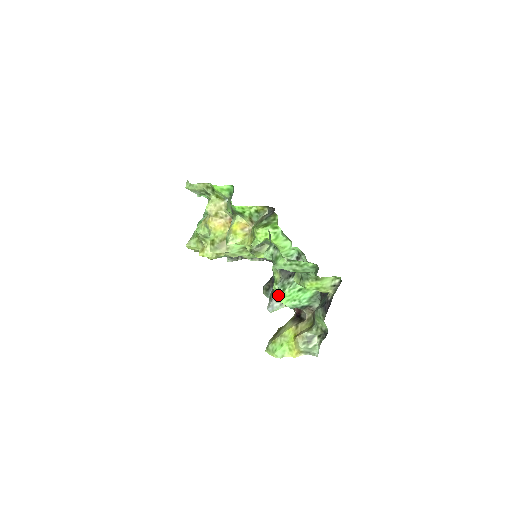
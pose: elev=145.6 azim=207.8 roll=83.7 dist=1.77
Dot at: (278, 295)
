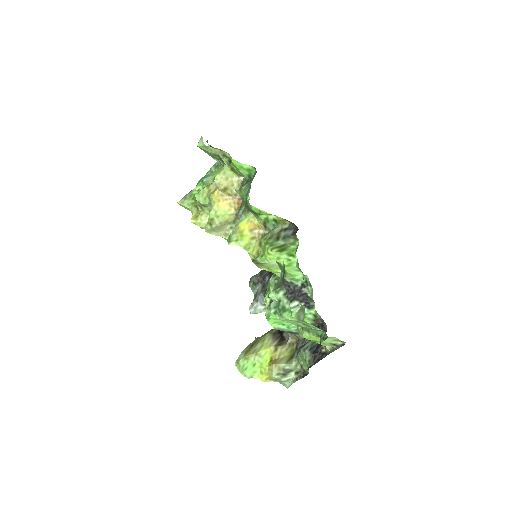
Dot at: (267, 314)
